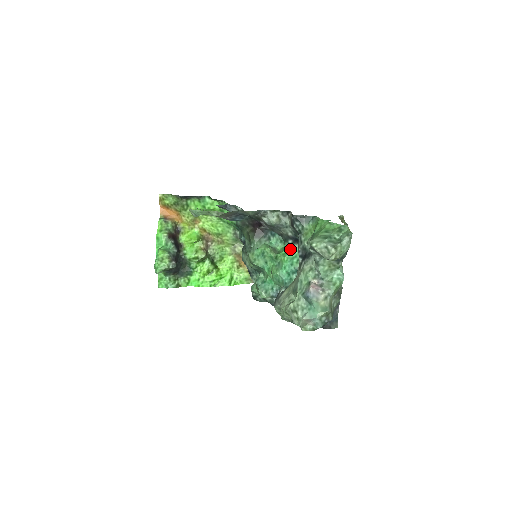
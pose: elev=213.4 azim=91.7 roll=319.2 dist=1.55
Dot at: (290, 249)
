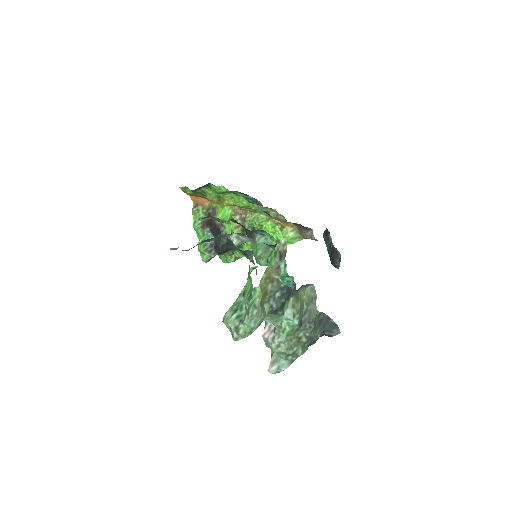
Dot at: occluded
